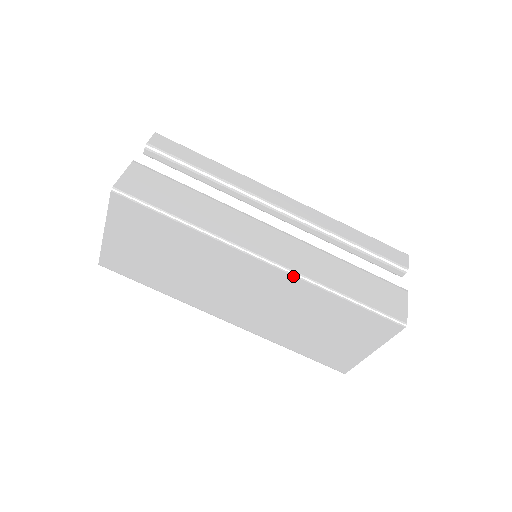
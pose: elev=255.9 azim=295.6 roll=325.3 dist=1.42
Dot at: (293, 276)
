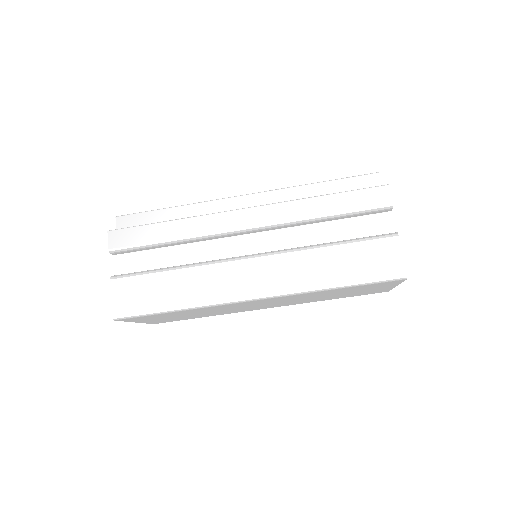
Dot at: (285, 296)
